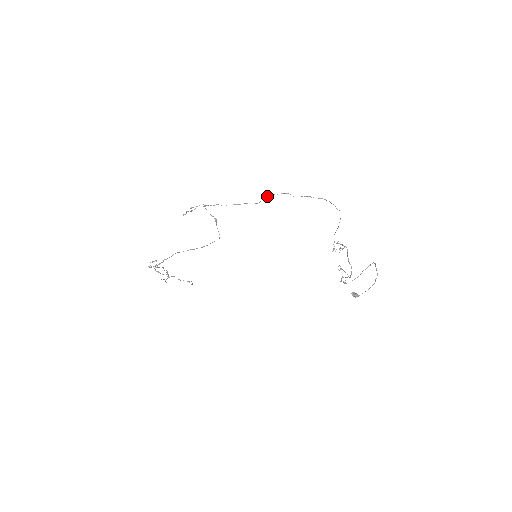
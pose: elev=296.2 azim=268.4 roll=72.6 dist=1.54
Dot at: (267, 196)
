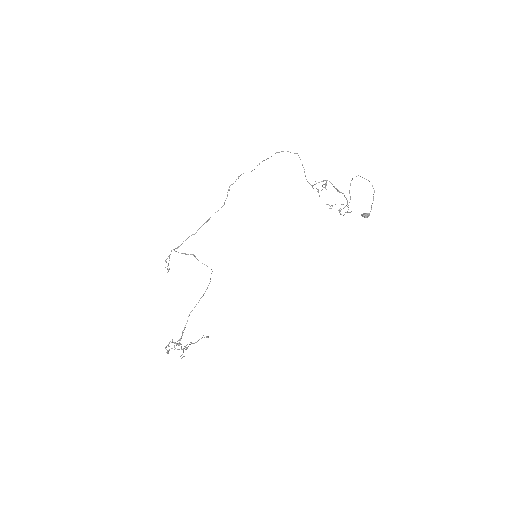
Dot at: occluded
